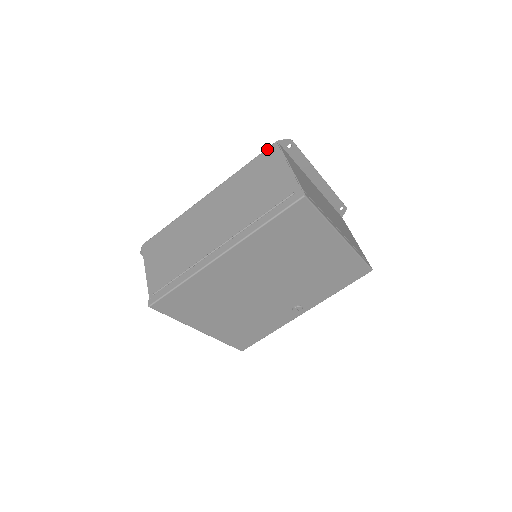
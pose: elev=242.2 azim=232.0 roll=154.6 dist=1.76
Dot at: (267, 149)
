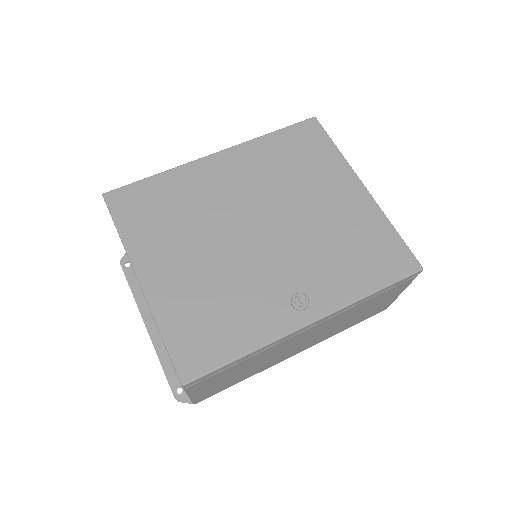
Dot at: occluded
